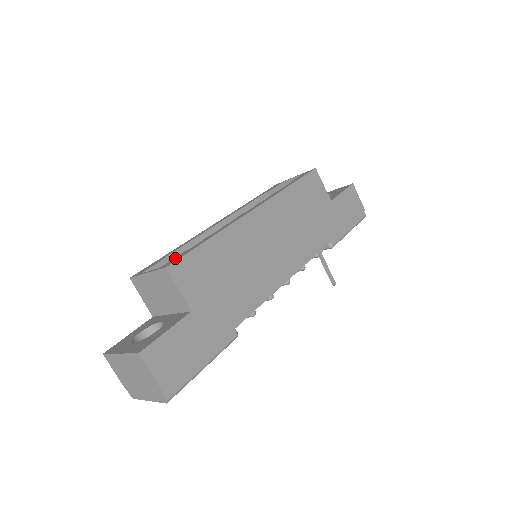
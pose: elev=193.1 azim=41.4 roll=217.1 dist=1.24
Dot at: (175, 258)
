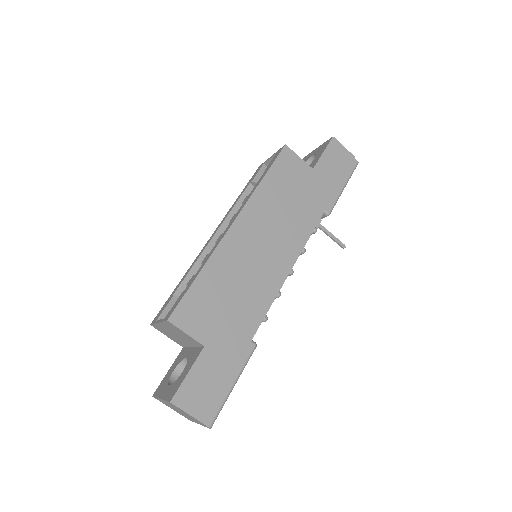
Dot at: (175, 304)
